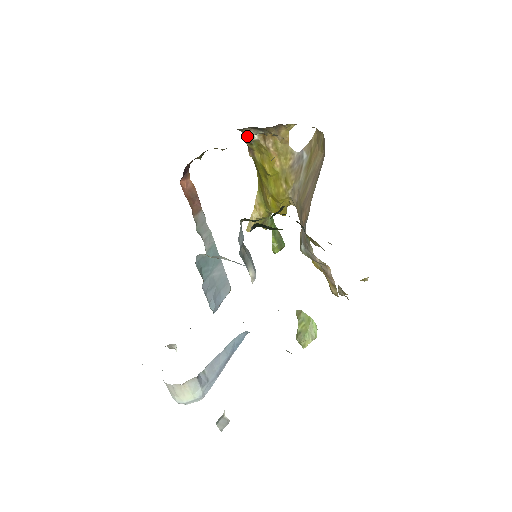
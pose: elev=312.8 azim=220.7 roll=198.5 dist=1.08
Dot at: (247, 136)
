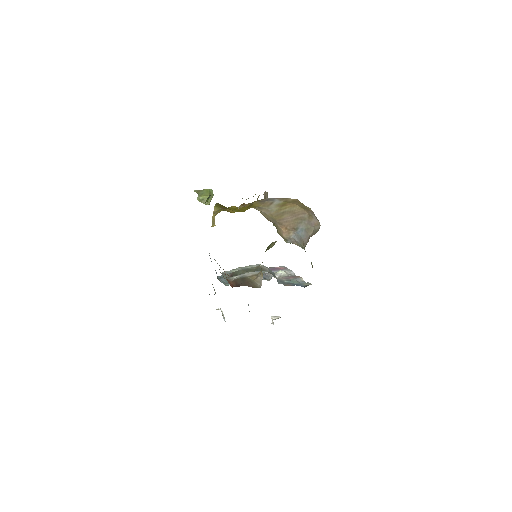
Dot at: occluded
